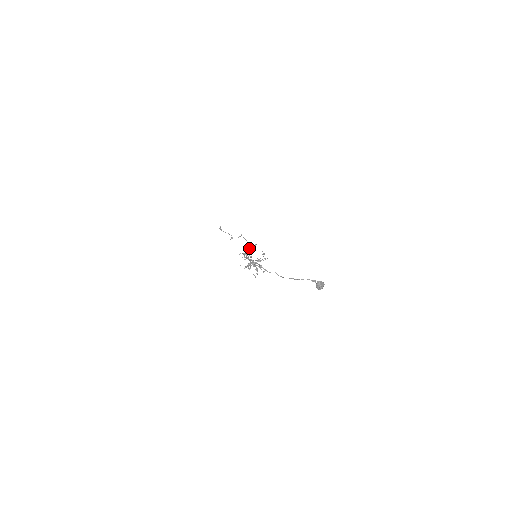
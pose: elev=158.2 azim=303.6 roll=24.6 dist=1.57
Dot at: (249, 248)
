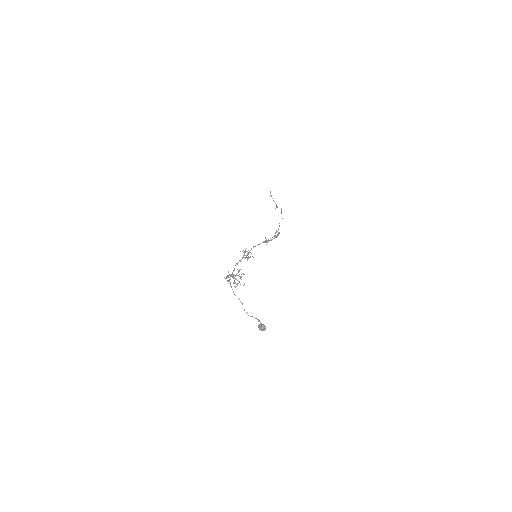
Dot at: (244, 251)
